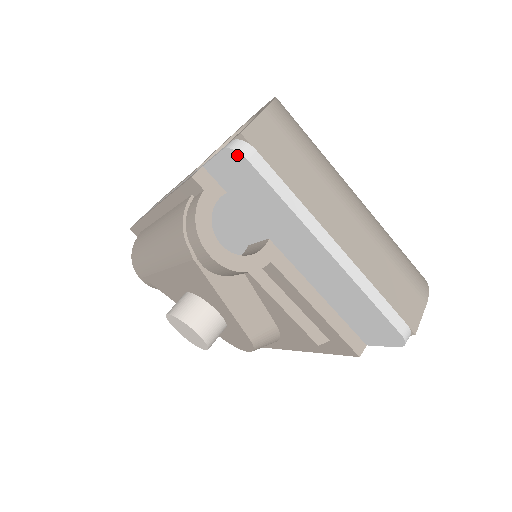
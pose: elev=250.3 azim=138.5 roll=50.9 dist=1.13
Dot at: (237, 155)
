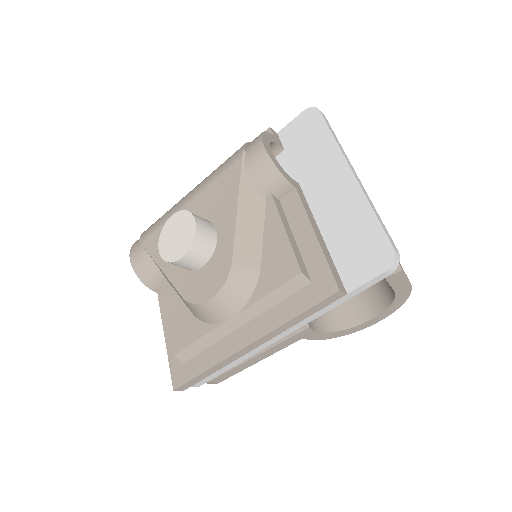
Dot at: (313, 110)
